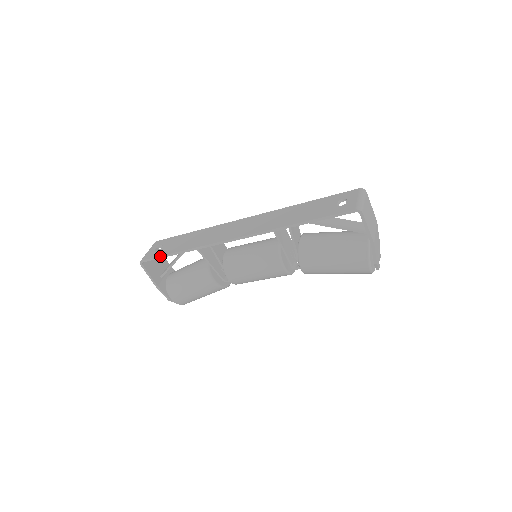
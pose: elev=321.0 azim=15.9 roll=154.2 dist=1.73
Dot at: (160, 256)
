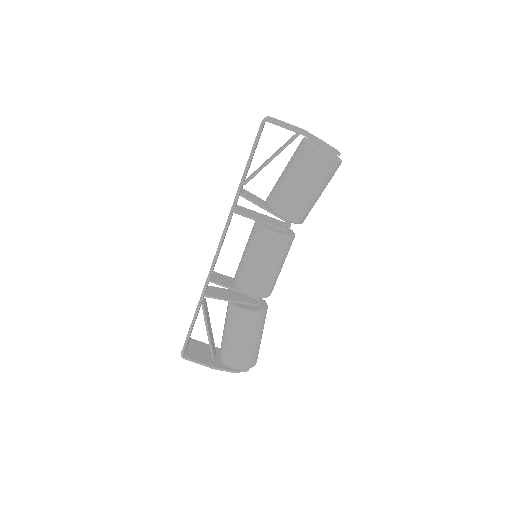
Dot at: (188, 332)
